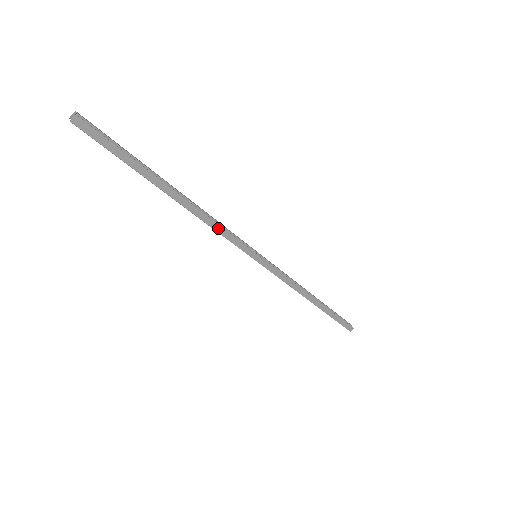
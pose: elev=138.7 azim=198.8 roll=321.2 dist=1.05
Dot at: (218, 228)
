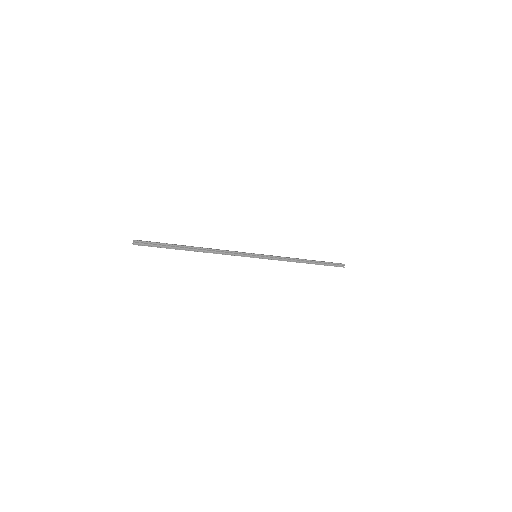
Dot at: (225, 254)
